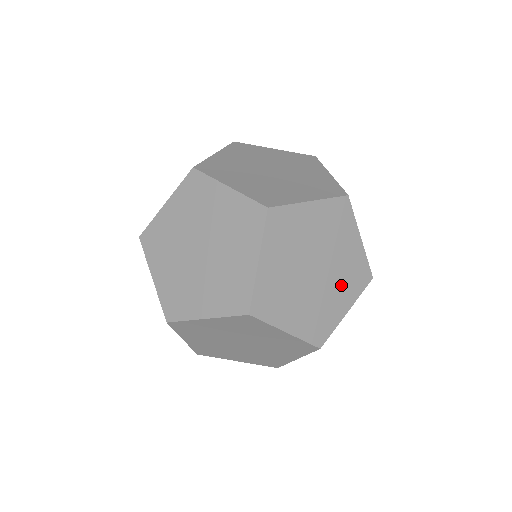
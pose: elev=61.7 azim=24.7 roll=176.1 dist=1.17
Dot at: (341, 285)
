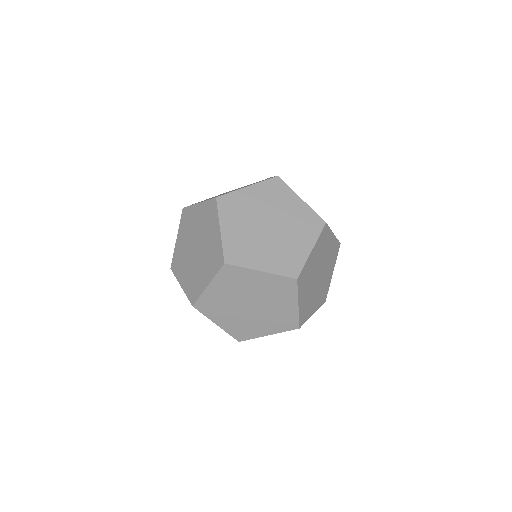
Dot at: (277, 299)
